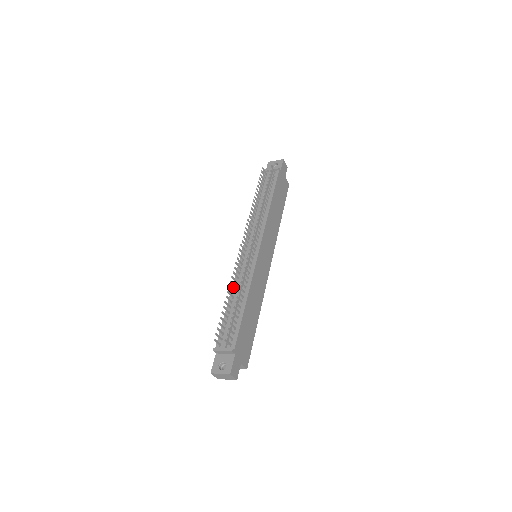
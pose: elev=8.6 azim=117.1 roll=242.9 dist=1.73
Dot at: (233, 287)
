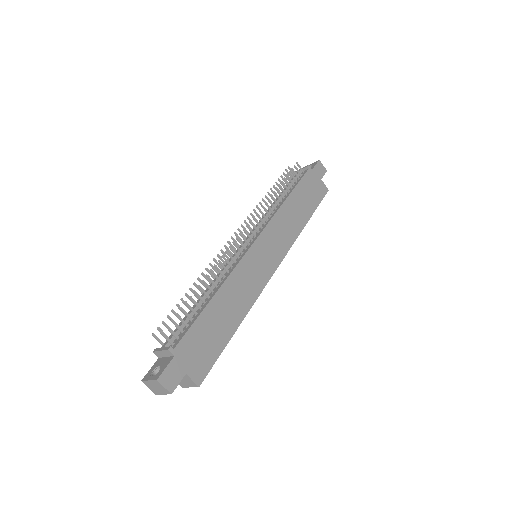
Dot at: occluded
